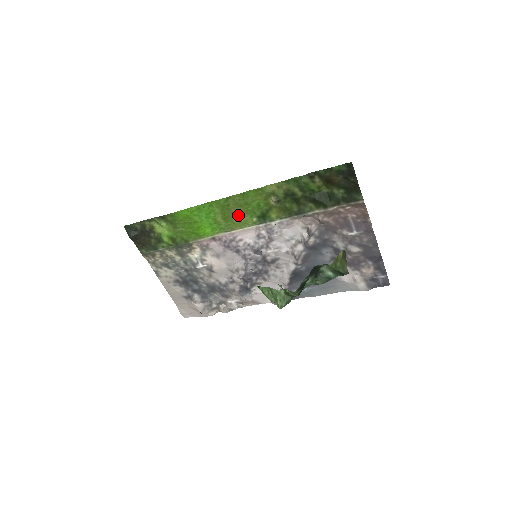
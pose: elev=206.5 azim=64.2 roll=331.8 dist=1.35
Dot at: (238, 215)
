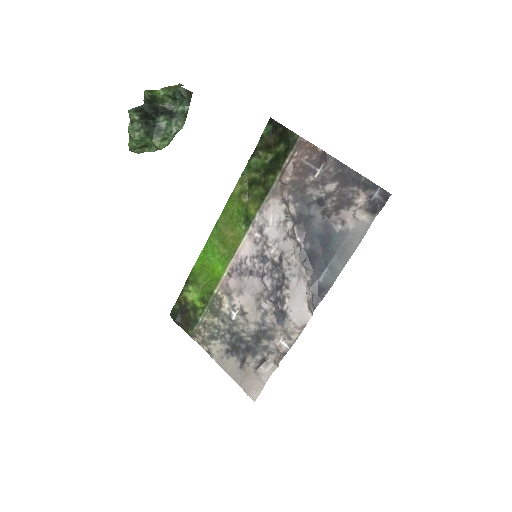
Dot at: (232, 234)
